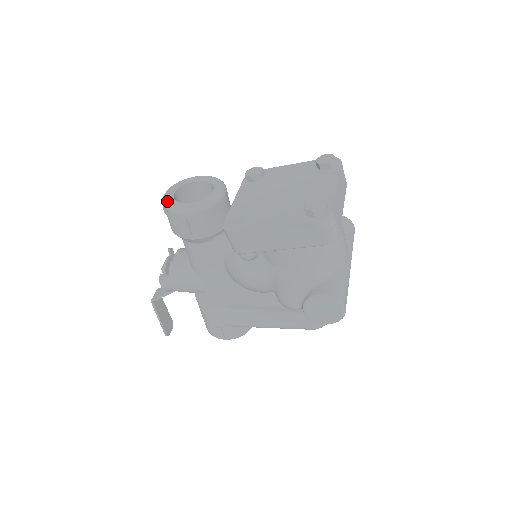
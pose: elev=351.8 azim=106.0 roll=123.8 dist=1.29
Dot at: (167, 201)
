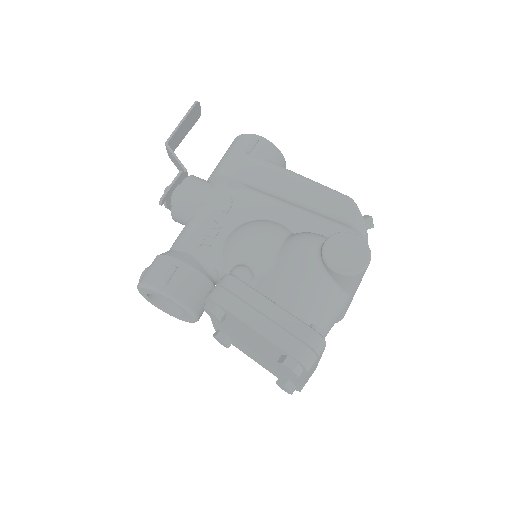
Dot at: occluded
